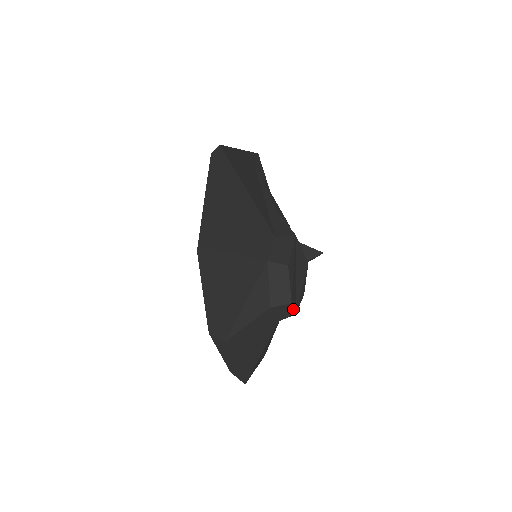
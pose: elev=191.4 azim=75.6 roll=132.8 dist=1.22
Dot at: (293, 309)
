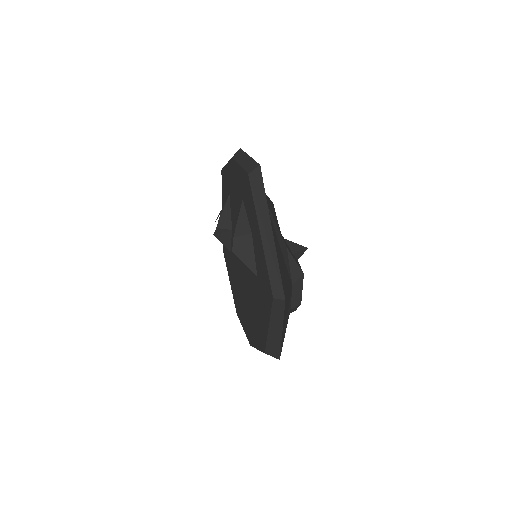
Dot at: occluded
